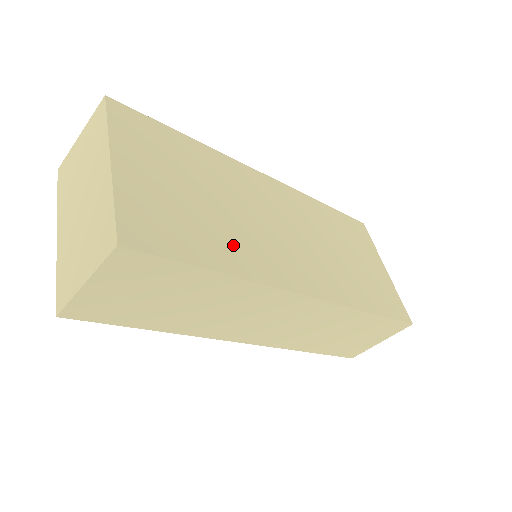
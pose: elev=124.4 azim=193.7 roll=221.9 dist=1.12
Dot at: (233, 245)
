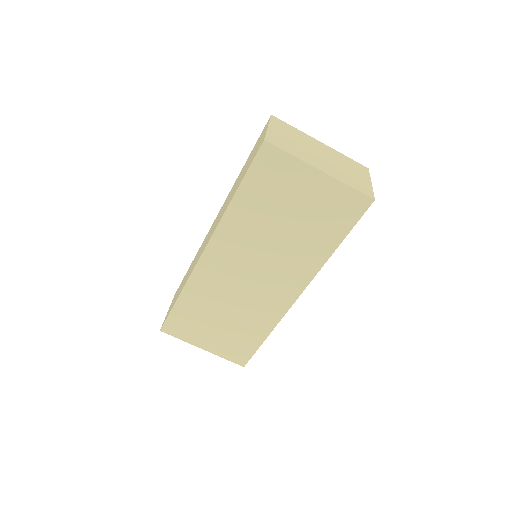
Dot at: (254, 322)
